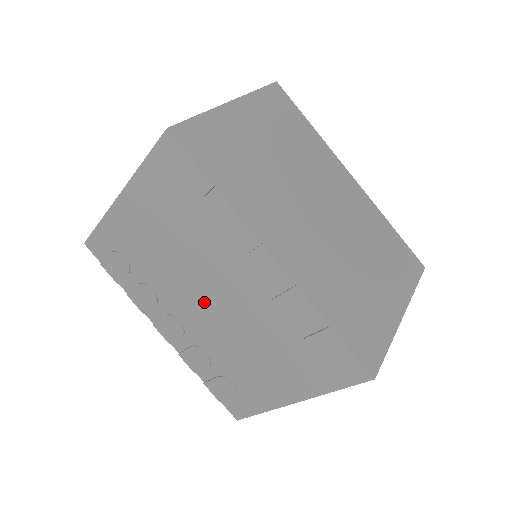
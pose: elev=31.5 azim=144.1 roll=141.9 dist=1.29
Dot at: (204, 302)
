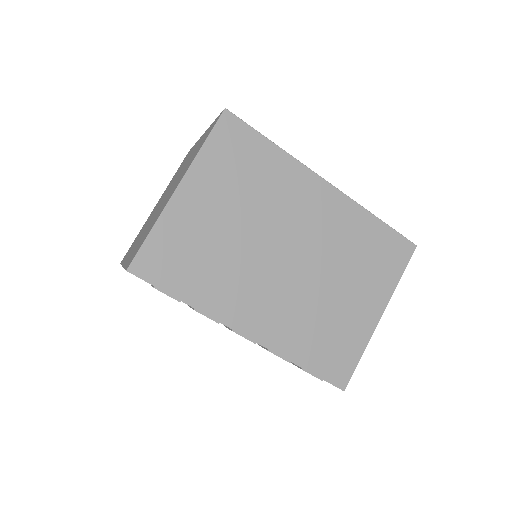
Dot at: occluded
